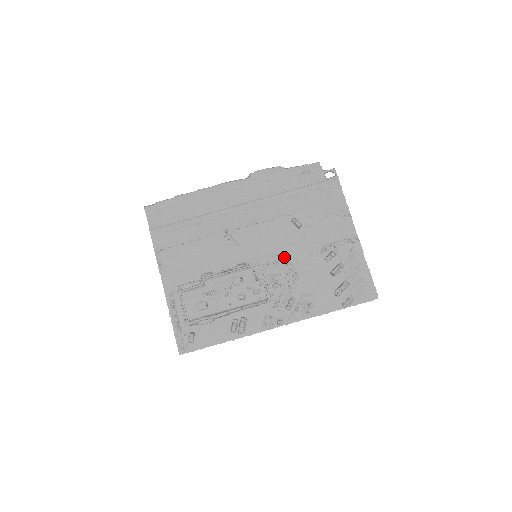
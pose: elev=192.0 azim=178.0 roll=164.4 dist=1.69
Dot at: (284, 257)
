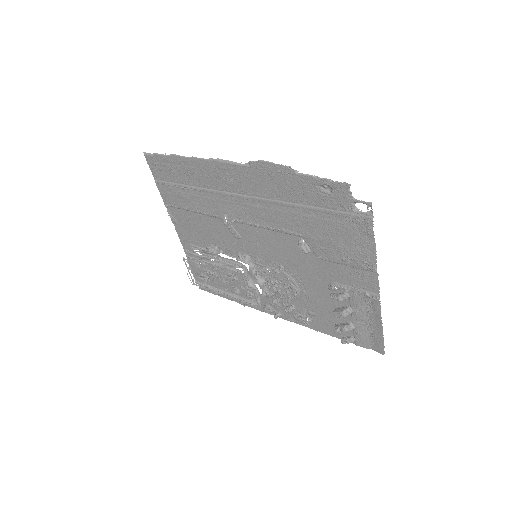
Dot at: (286, 270)
